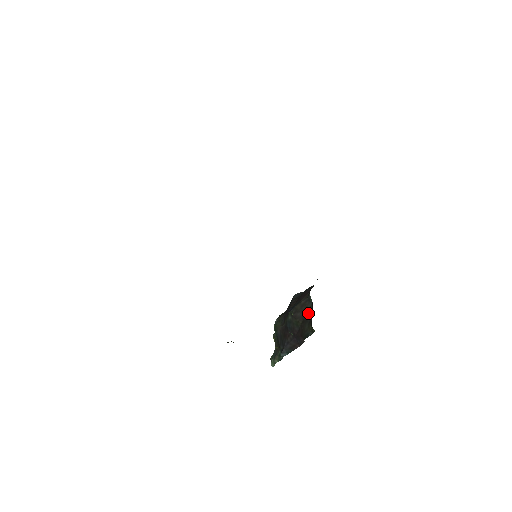
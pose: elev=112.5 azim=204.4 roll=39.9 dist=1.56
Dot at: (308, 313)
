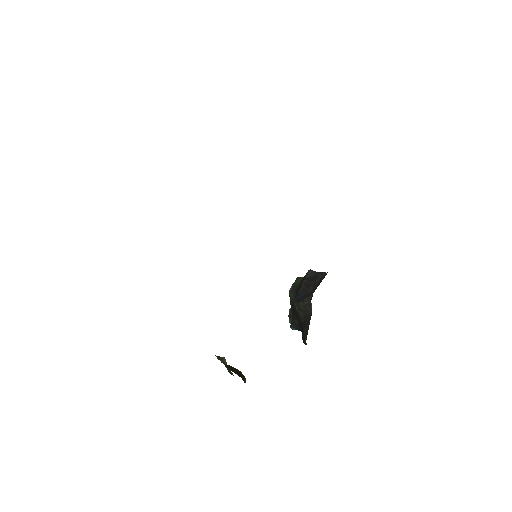
Dot at: (308, 319)
